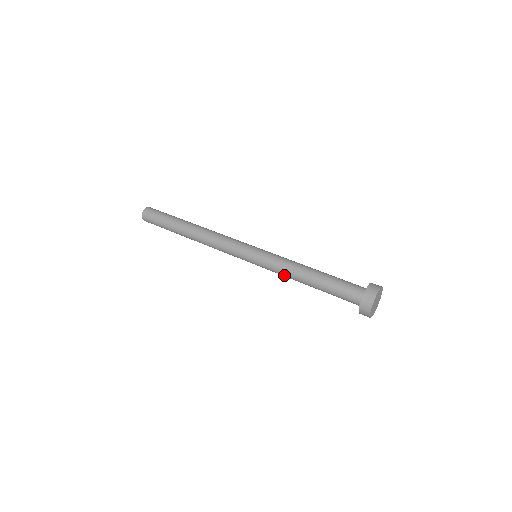
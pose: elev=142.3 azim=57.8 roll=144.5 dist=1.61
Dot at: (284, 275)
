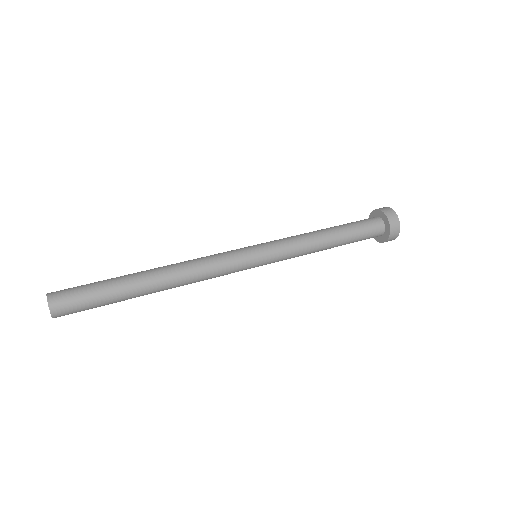
Dot at: (303, 251)
